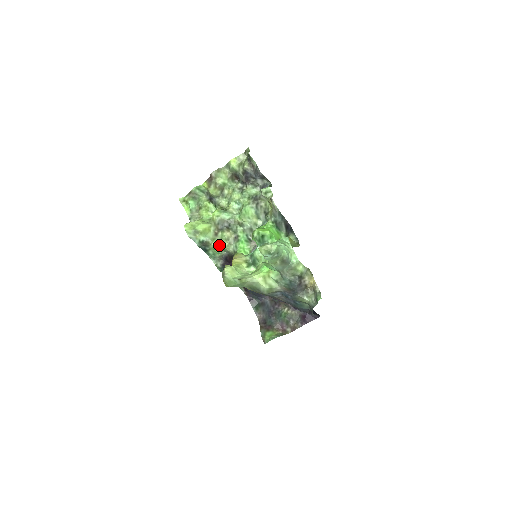
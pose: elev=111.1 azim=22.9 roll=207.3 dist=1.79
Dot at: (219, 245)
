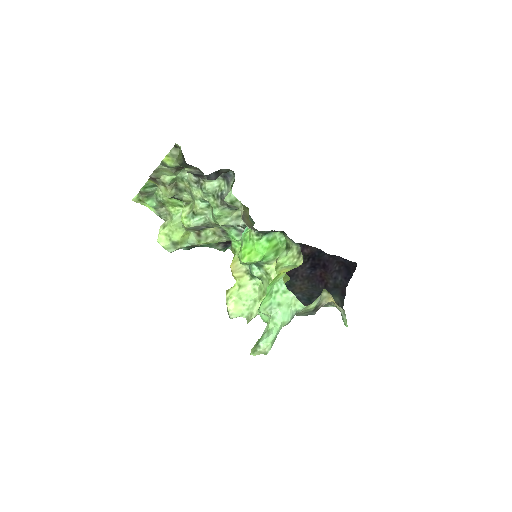
Dot at: (208, 243)
